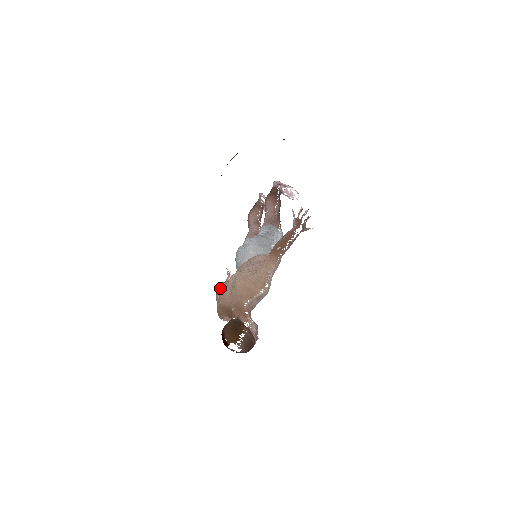
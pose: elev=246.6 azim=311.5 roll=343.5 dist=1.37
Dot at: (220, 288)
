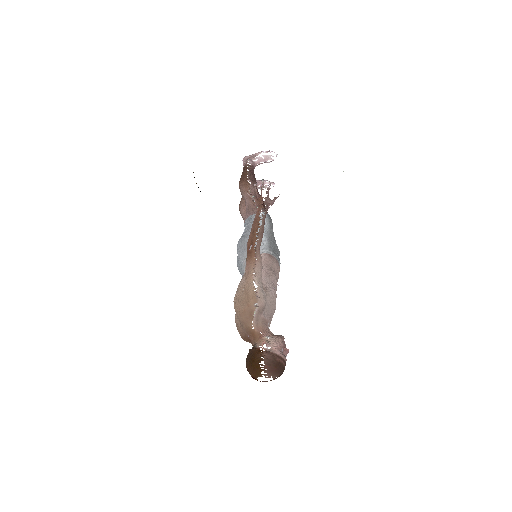
Dot at: occluded
